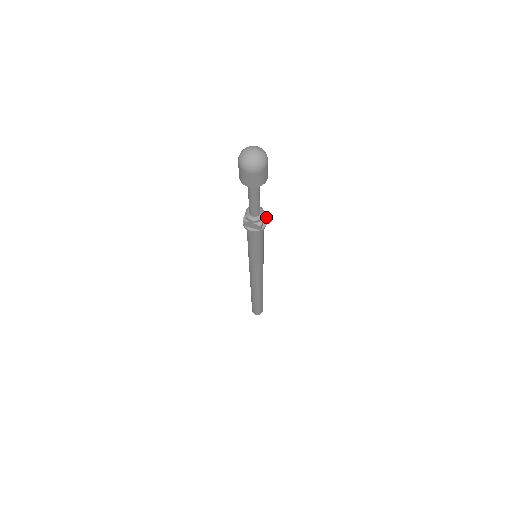
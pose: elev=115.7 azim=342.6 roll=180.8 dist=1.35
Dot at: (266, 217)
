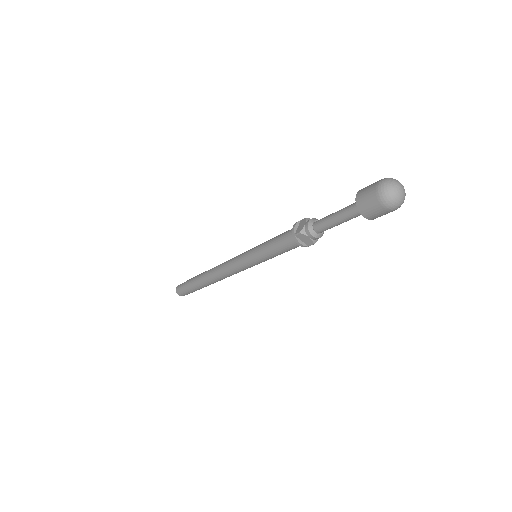
Dot at: occluded
